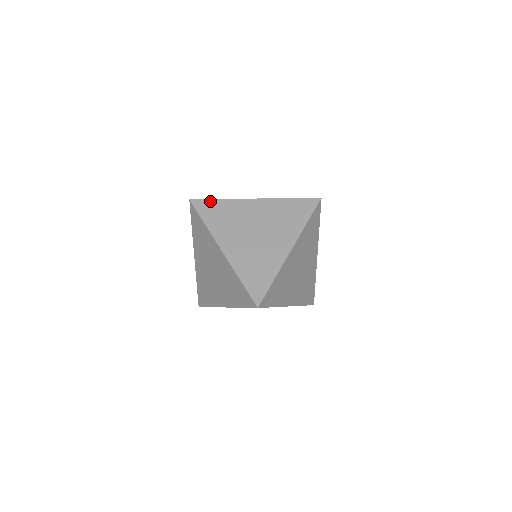
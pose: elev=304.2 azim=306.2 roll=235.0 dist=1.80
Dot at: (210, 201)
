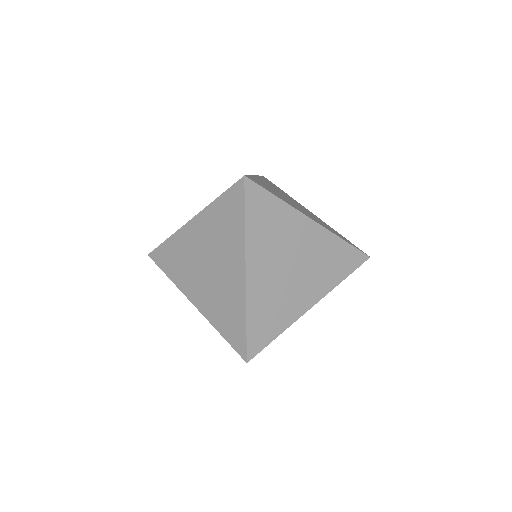
Dot at: (266, 194)
